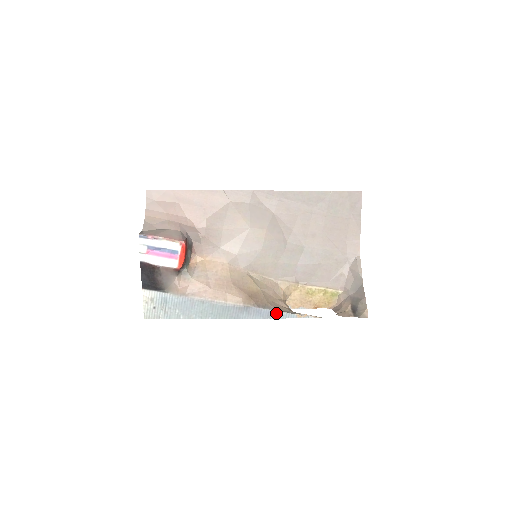
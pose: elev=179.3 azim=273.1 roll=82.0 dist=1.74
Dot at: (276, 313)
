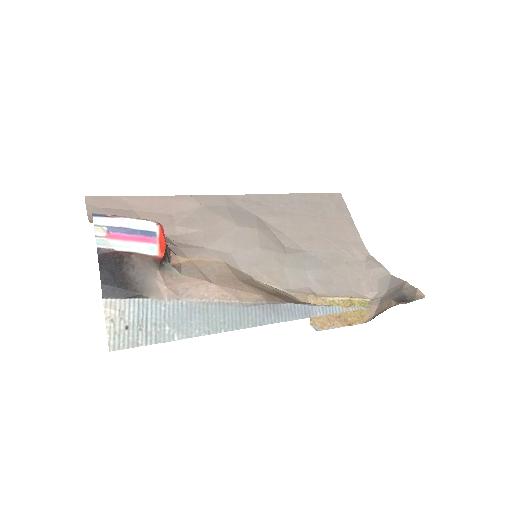
Dot at: (315, 308)
